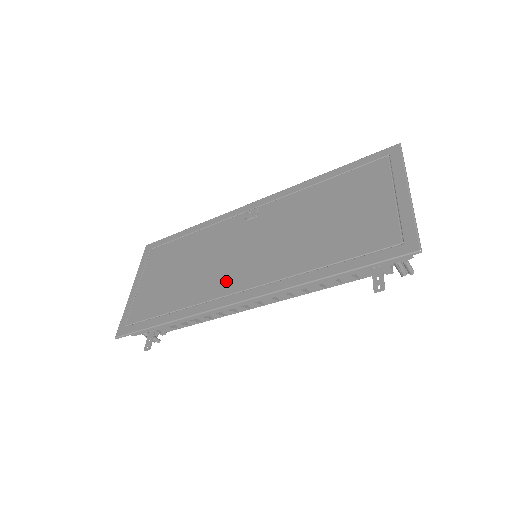
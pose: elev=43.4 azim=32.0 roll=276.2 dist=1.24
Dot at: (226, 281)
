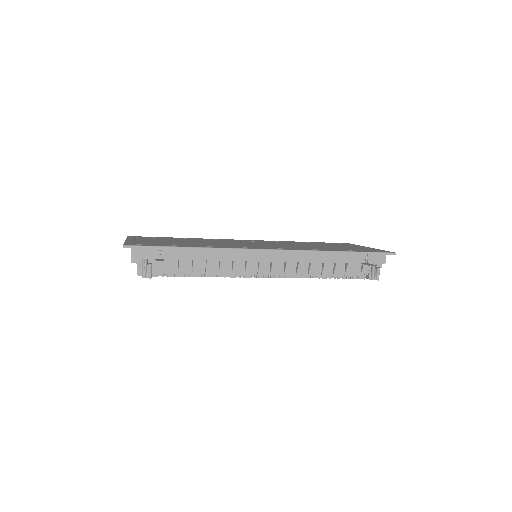
Dot at: (248, 246)
